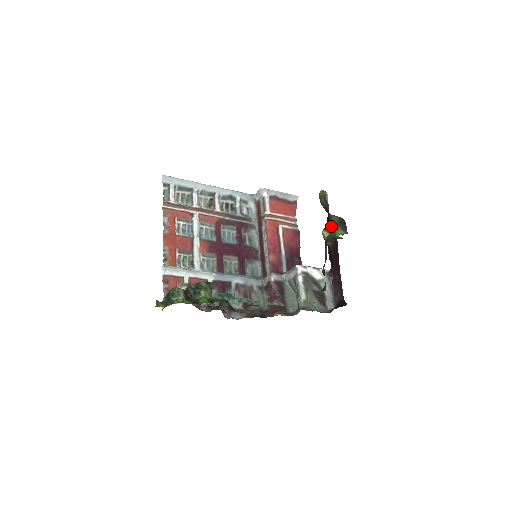
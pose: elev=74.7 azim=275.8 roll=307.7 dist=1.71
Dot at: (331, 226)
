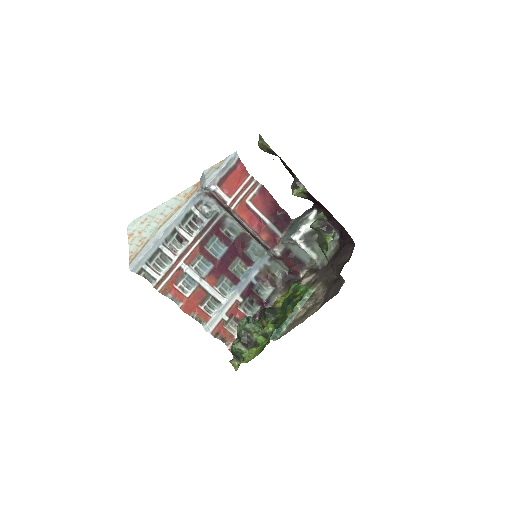
Dot at: occluded
